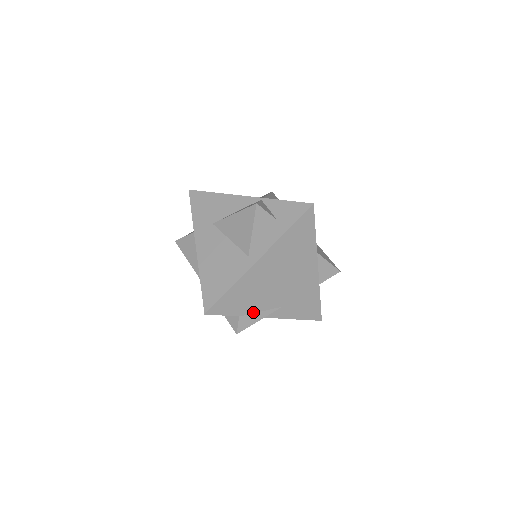
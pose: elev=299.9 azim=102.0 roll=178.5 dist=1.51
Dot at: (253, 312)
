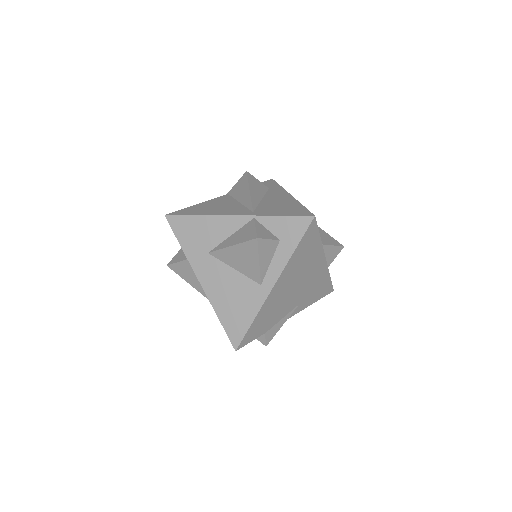
Dot at: (276, 323)
